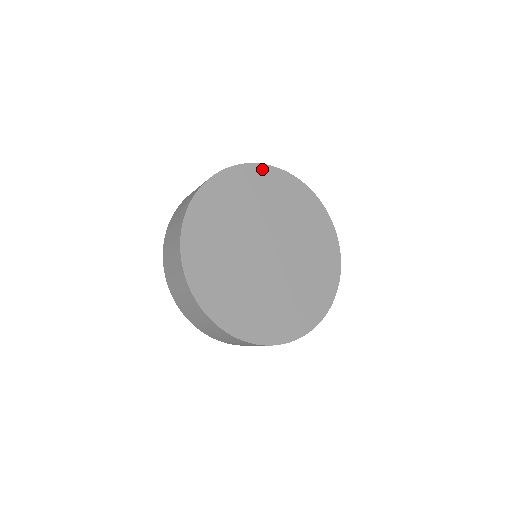
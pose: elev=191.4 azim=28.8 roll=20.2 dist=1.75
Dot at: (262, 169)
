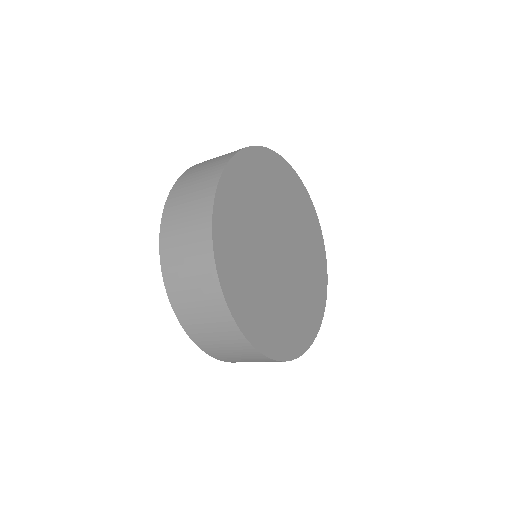
Dot at: (298, 181)
